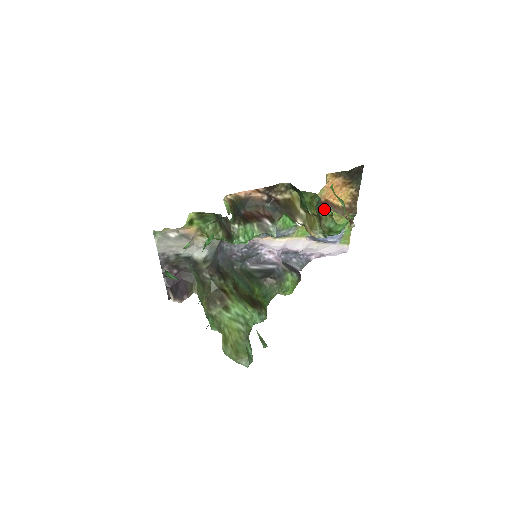
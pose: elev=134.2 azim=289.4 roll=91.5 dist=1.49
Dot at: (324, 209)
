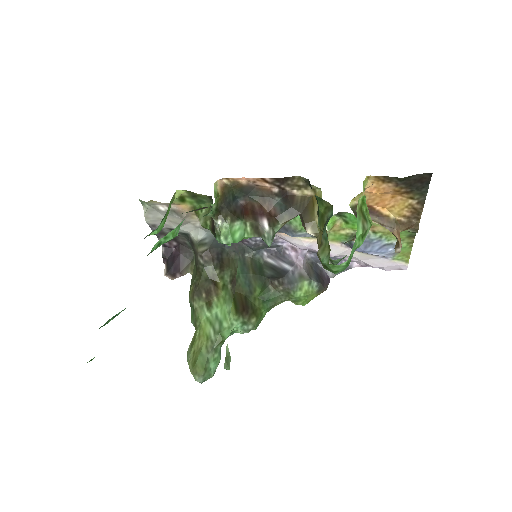
Dot at: occluded
